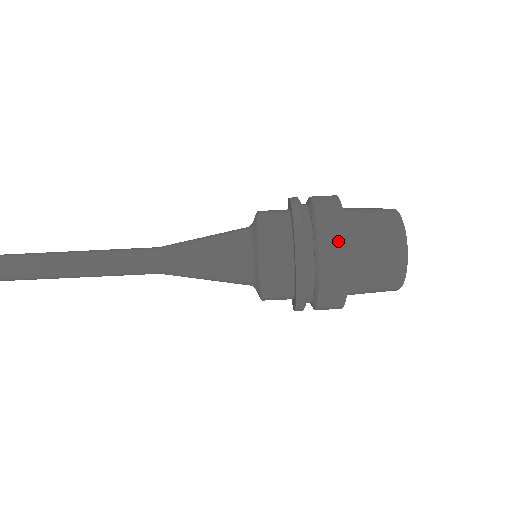
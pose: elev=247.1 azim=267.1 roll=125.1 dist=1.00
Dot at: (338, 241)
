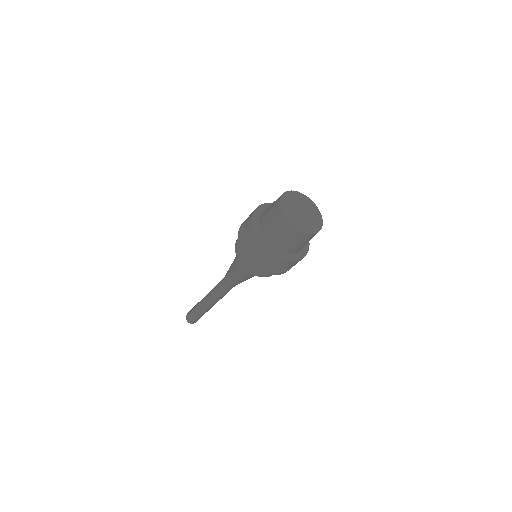
Dot at: (262, 250)
